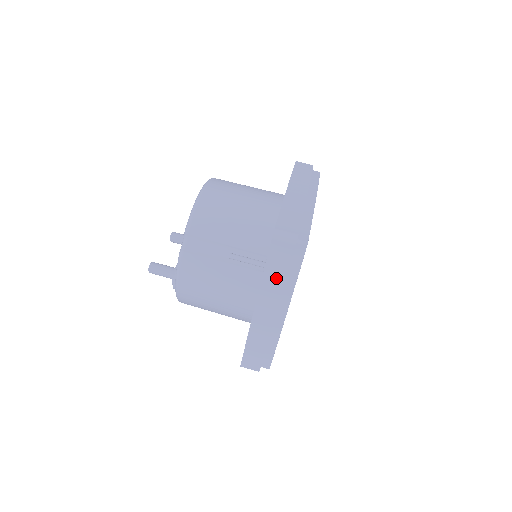
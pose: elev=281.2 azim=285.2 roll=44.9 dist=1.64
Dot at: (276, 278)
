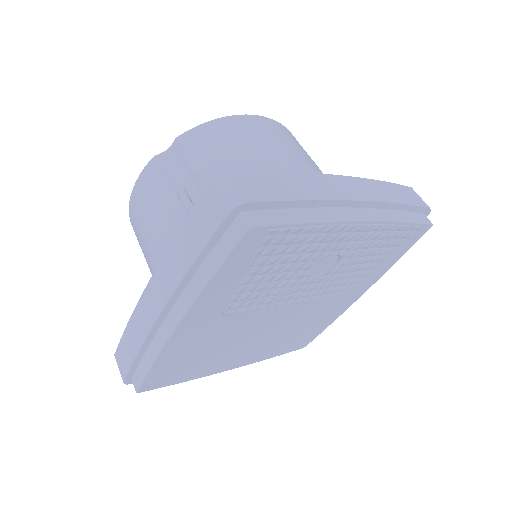
Dot at: (186, 251)
